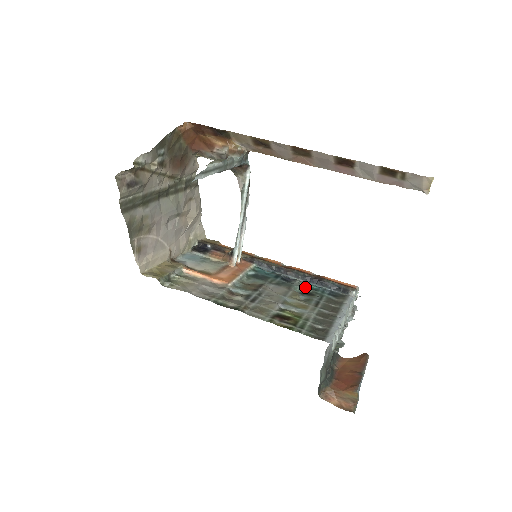
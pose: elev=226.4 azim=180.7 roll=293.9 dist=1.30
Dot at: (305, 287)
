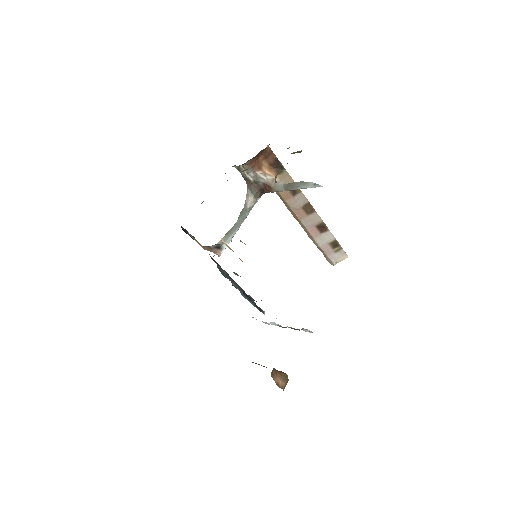
Dot at: occluded
